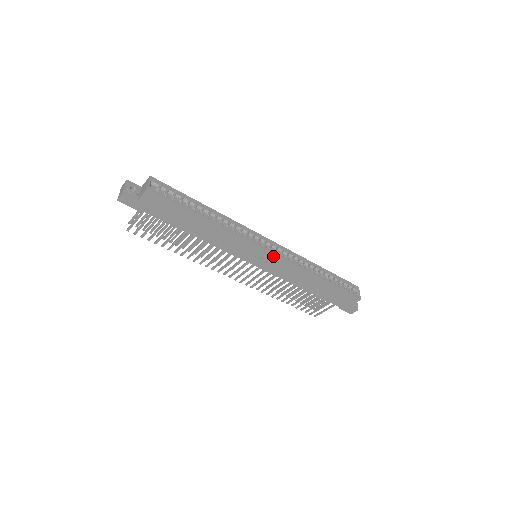
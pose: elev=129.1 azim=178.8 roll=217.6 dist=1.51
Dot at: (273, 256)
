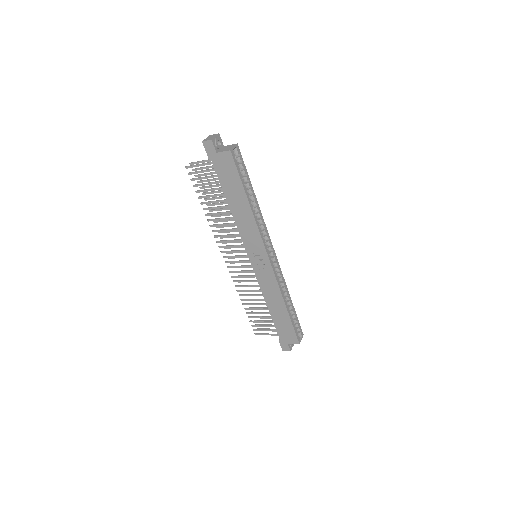
Dot at: (270, 264)
